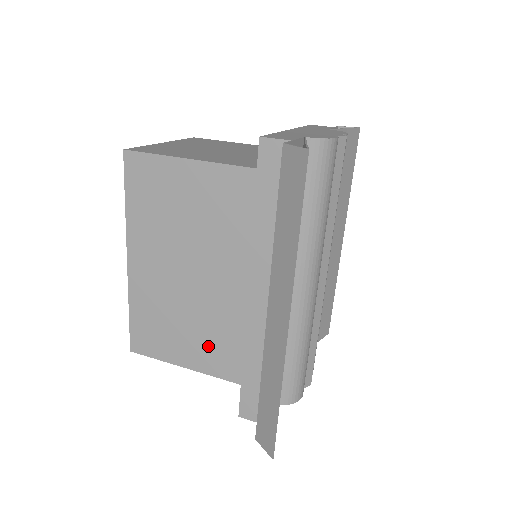
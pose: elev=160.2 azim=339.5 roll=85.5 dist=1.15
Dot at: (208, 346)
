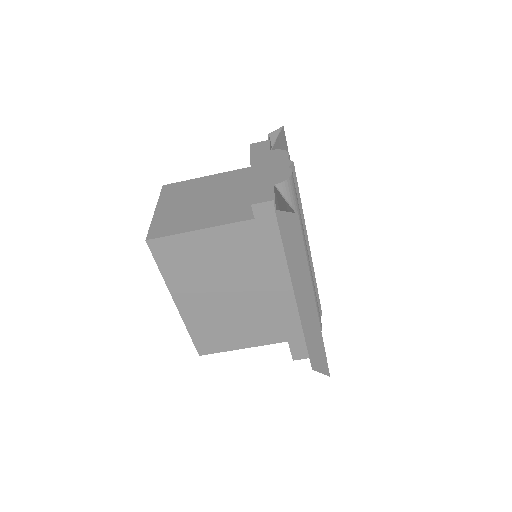
Dot at: (255, 330)
